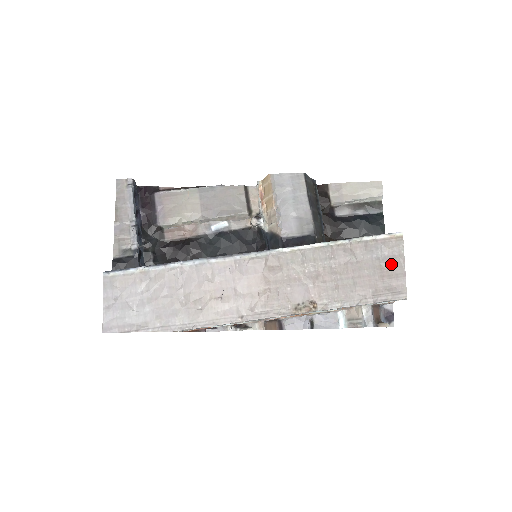
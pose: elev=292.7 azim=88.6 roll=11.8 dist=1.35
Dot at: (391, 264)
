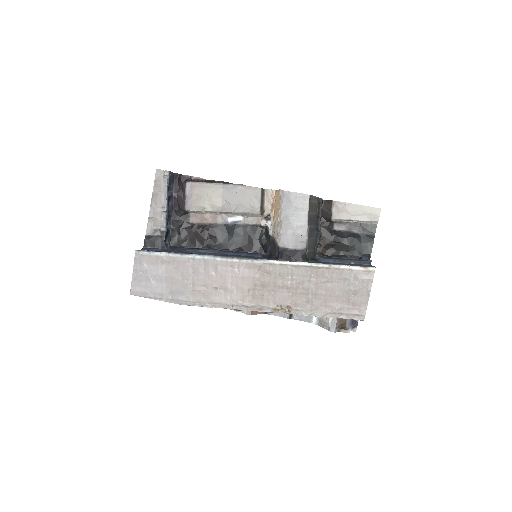
Dot at: (359, 291)
